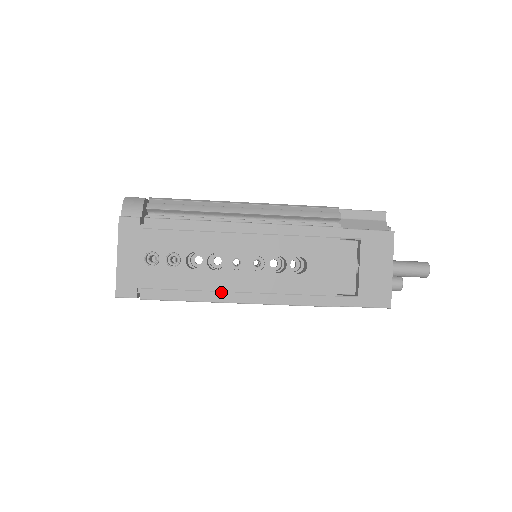
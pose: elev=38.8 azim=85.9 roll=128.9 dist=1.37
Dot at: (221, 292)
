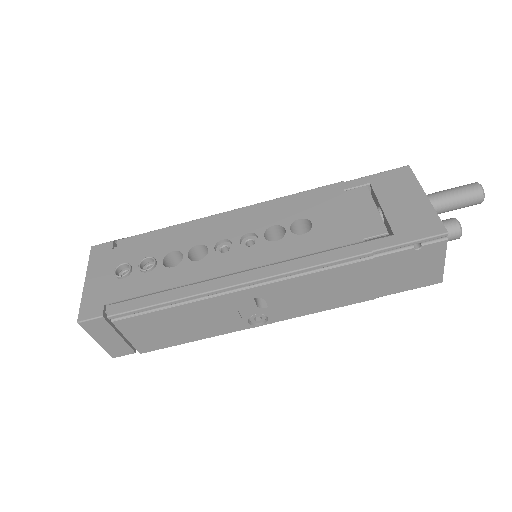
Dot at: (208, 281)
